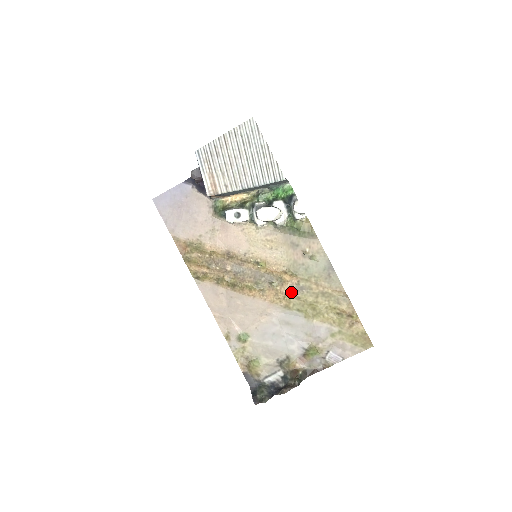
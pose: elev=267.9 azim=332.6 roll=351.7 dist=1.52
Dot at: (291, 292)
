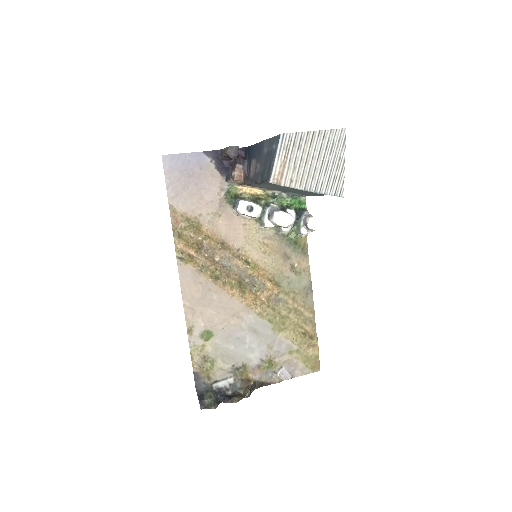
Dot at: (269, 301)
